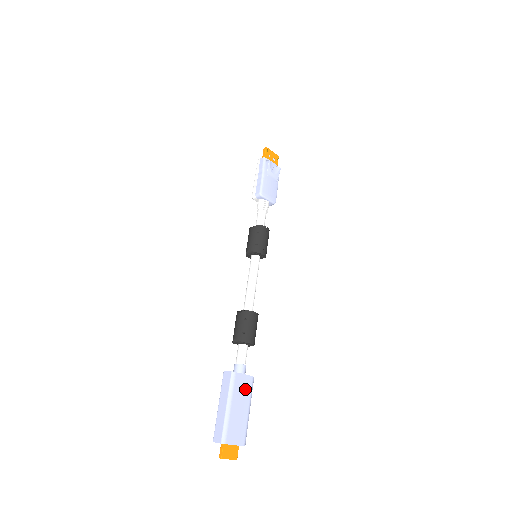
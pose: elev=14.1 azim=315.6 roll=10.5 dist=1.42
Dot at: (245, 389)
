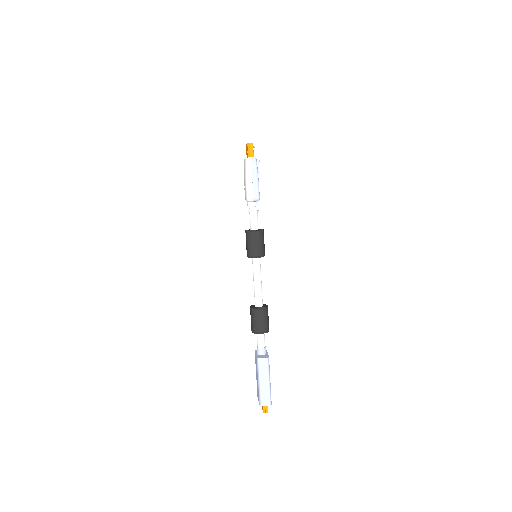
Dot at: occluded
